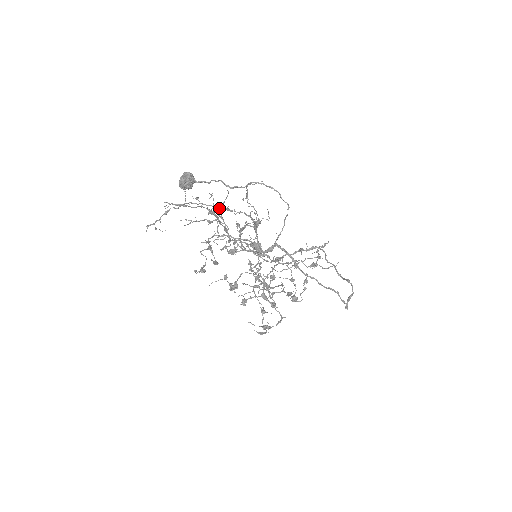
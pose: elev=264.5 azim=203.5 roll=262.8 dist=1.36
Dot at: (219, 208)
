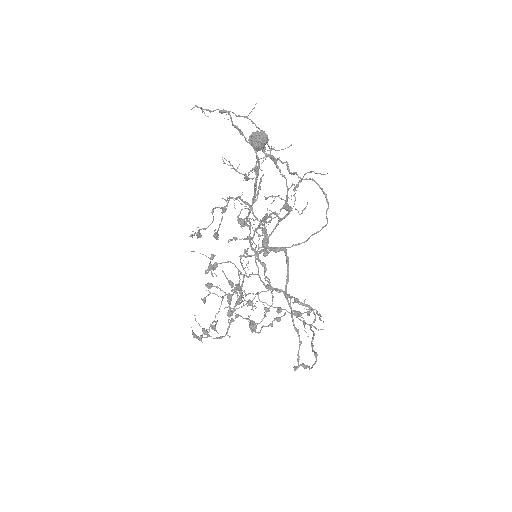
Dot at: (270, 151)
